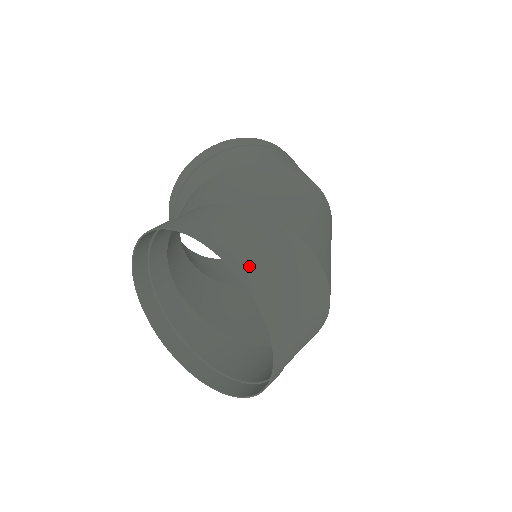
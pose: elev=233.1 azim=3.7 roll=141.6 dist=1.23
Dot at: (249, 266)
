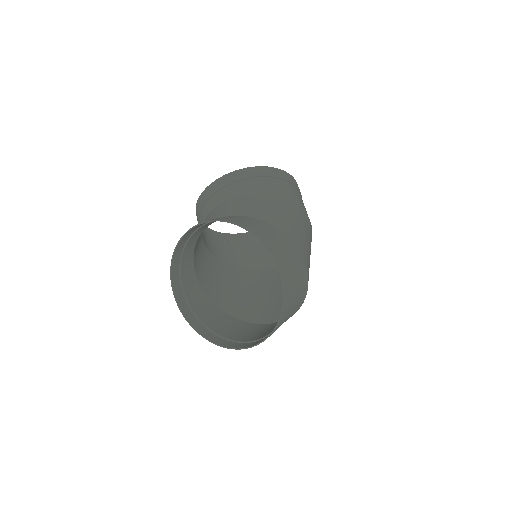
Dot at: (288, 286)
